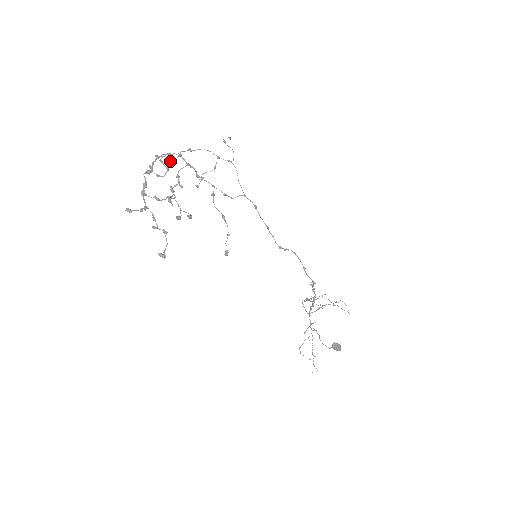
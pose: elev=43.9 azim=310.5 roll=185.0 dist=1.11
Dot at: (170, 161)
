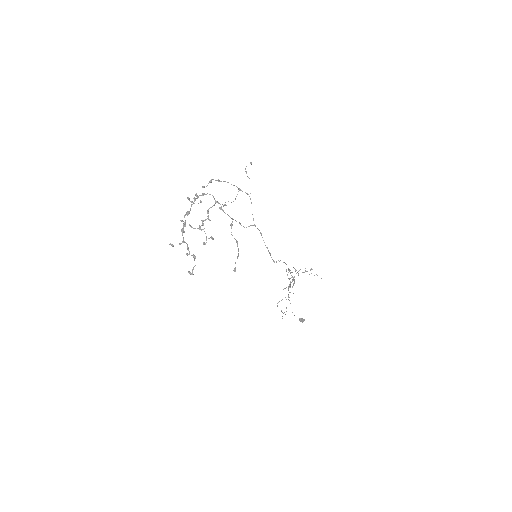
Dot at: occluded
